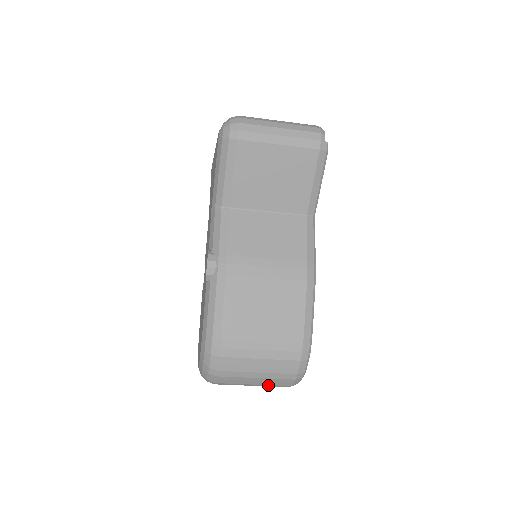
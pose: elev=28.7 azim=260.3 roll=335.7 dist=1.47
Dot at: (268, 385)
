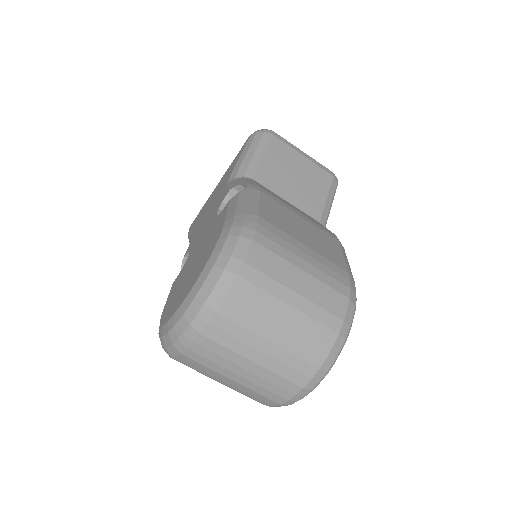
Dot at: (295, 343)
